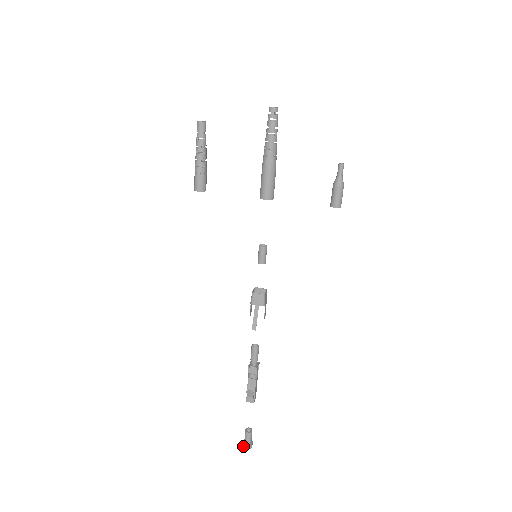
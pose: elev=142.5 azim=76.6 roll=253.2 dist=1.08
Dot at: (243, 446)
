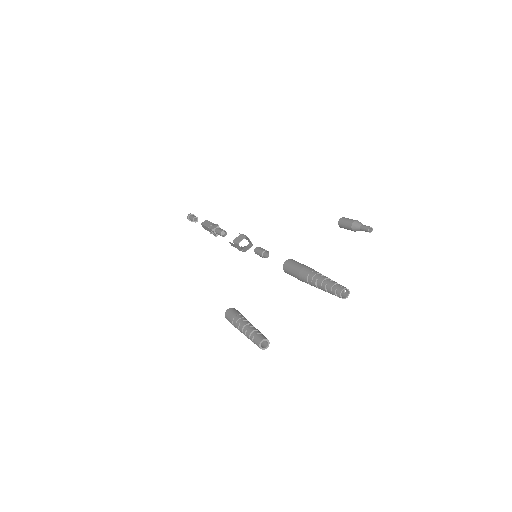
Dot at: occluded
